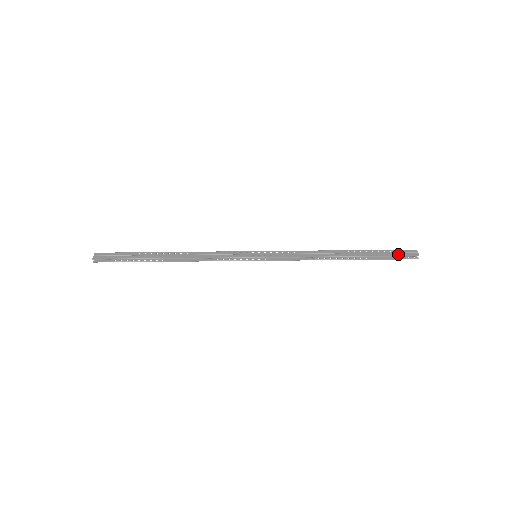
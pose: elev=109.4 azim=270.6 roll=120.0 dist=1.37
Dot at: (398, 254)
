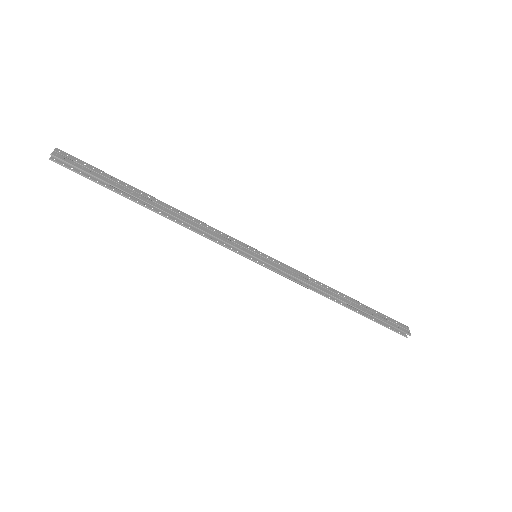
Dot at: (393, 324)
